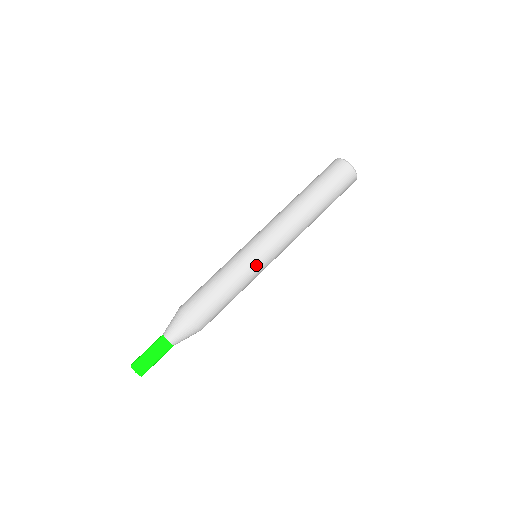
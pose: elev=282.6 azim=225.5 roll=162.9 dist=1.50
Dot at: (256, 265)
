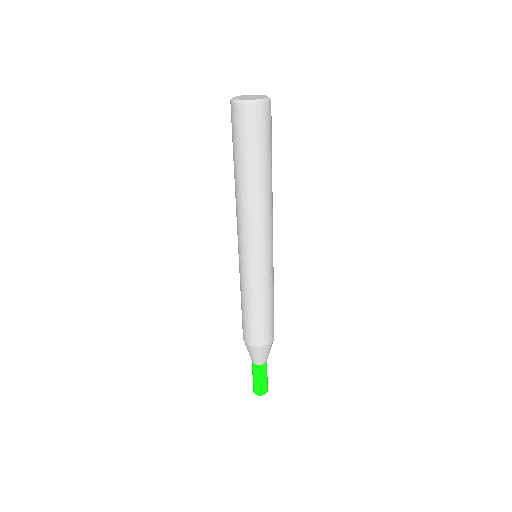
Dot at: occluded
